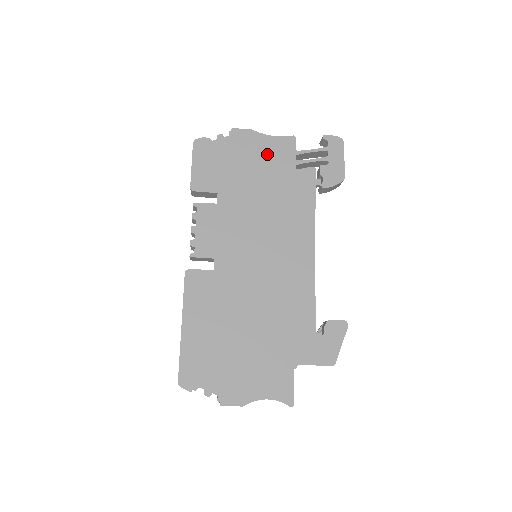
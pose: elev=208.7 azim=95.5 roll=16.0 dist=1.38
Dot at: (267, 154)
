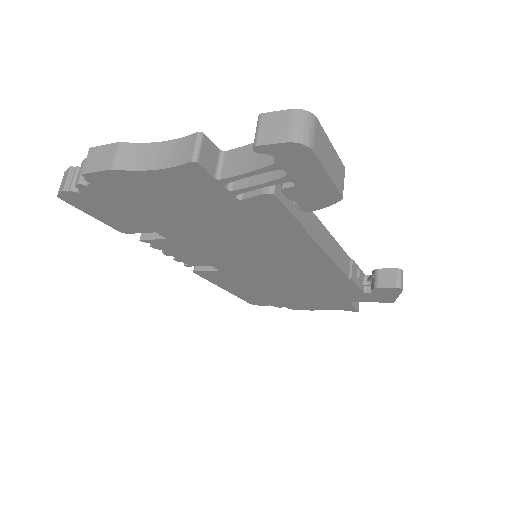
Dot at: (173, 192)
